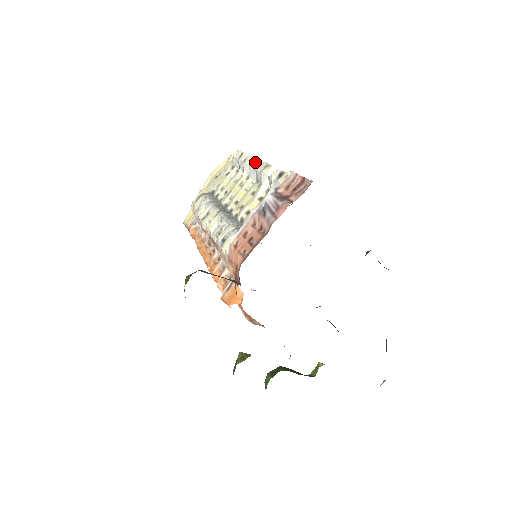
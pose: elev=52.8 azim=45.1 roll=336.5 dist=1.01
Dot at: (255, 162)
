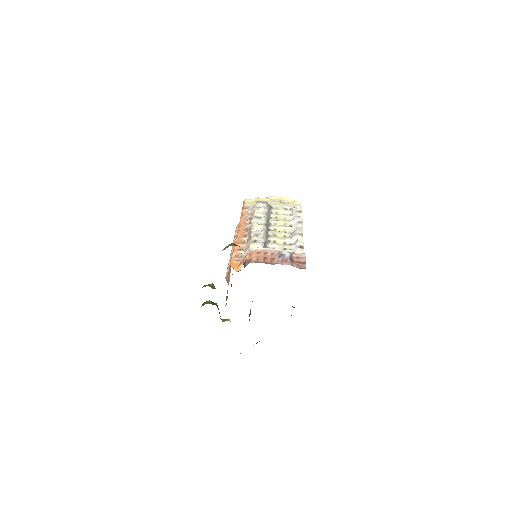
Dot at: (300, 225)
